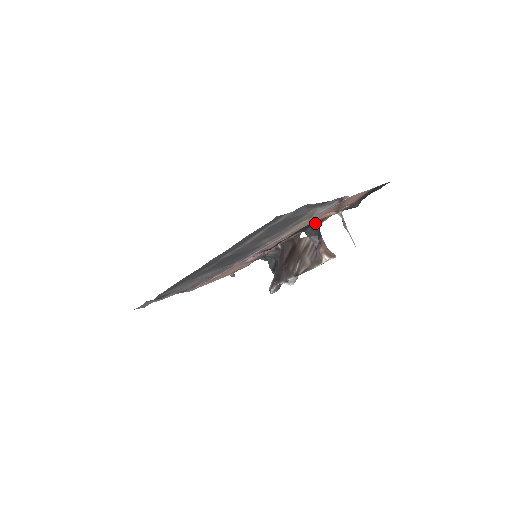
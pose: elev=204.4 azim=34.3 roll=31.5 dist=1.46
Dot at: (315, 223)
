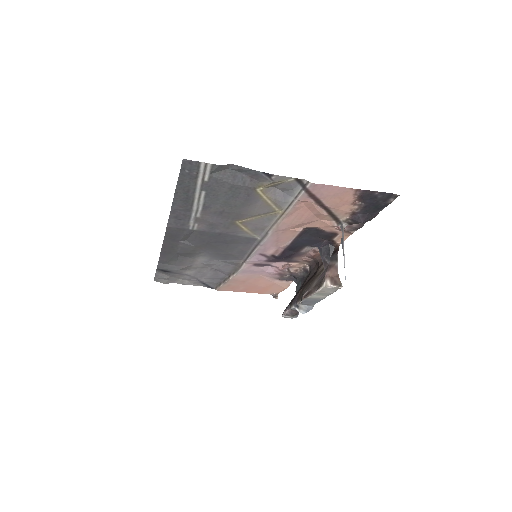
Dot at: (325, 238)
